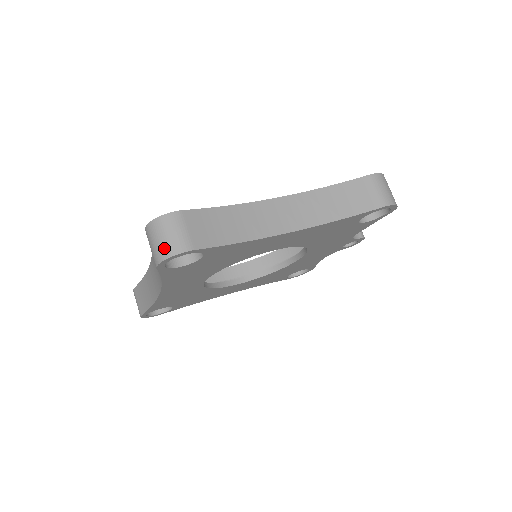
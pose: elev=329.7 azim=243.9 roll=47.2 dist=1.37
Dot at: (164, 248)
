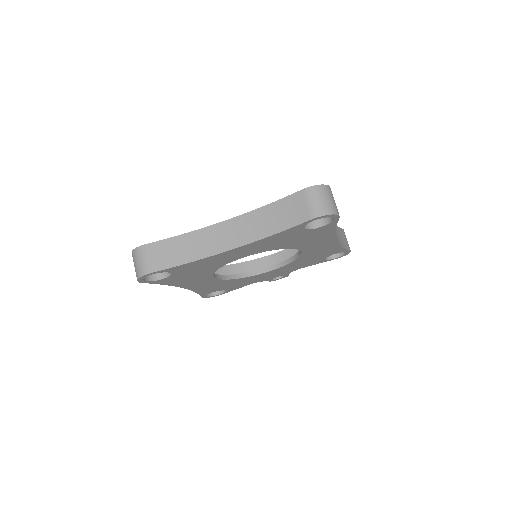
Dot at: (330, 206)
